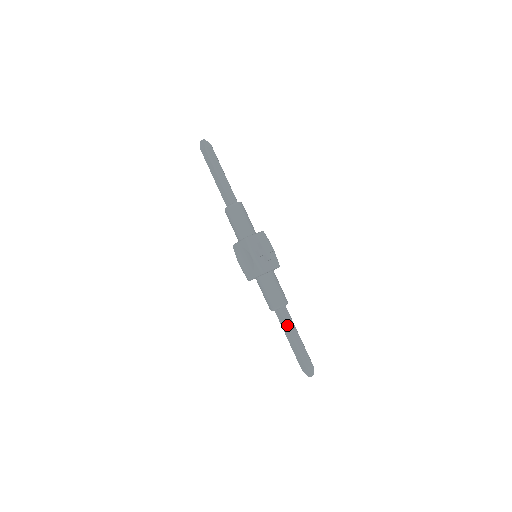
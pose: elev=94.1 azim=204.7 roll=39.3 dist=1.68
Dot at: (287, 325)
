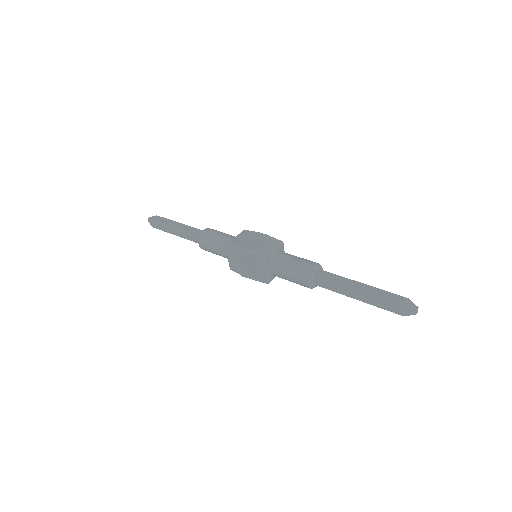
Dot at: occluded
